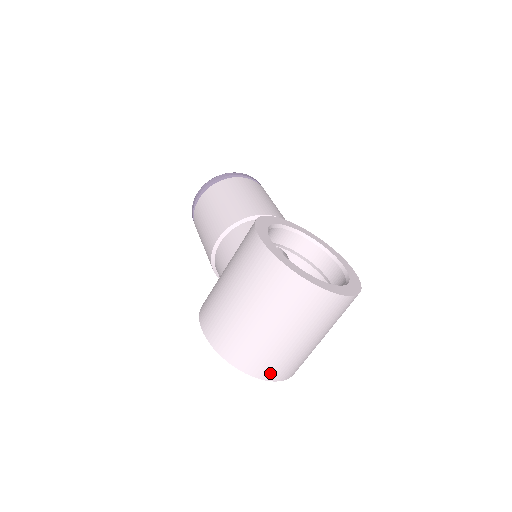
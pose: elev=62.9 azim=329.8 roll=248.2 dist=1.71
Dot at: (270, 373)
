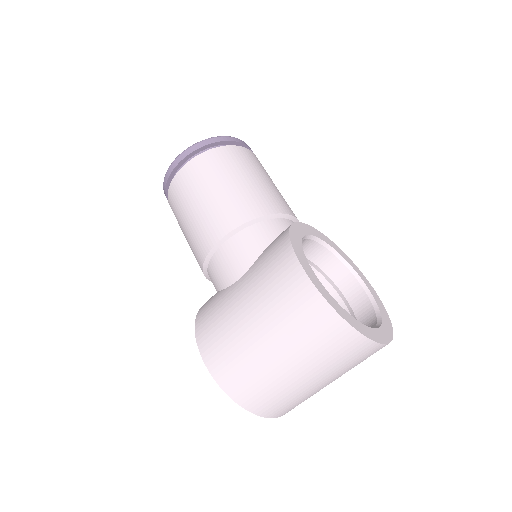
Dot at: (283, 412)
